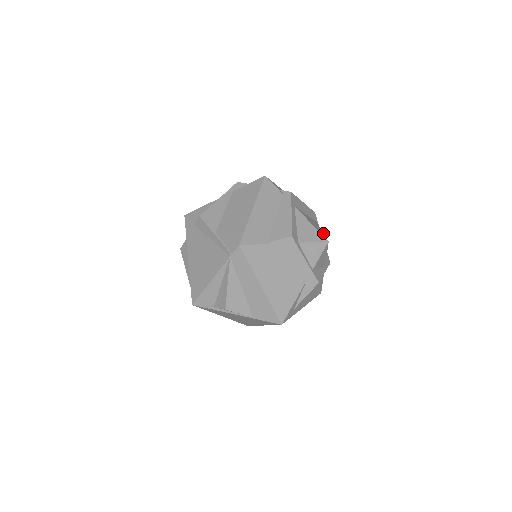
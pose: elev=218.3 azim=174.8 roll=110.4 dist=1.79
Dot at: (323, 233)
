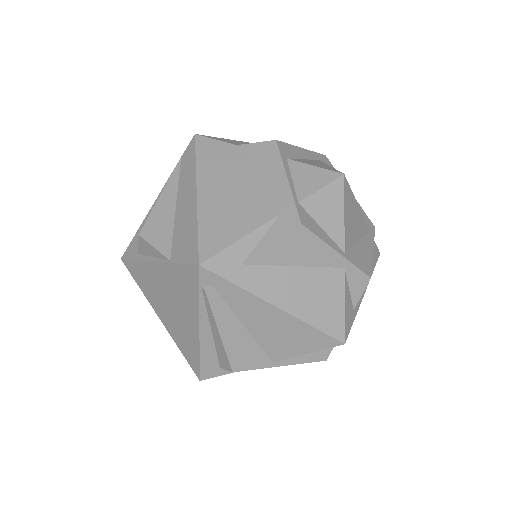
Dot at: (353, 195)
